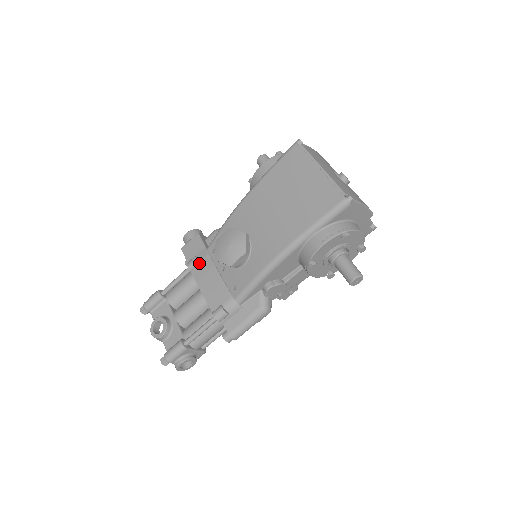
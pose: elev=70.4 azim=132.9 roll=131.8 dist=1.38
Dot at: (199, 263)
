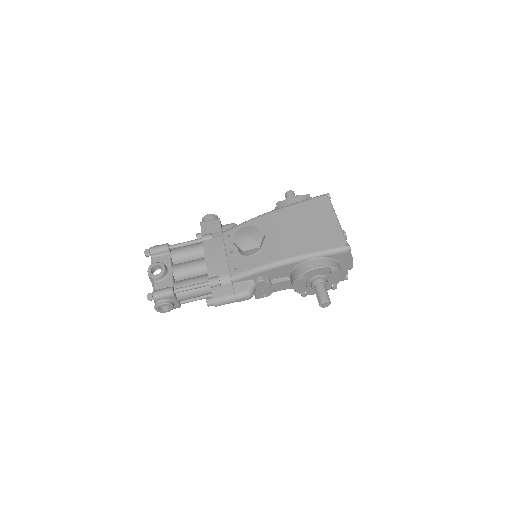
Dot at: (212, 239)
